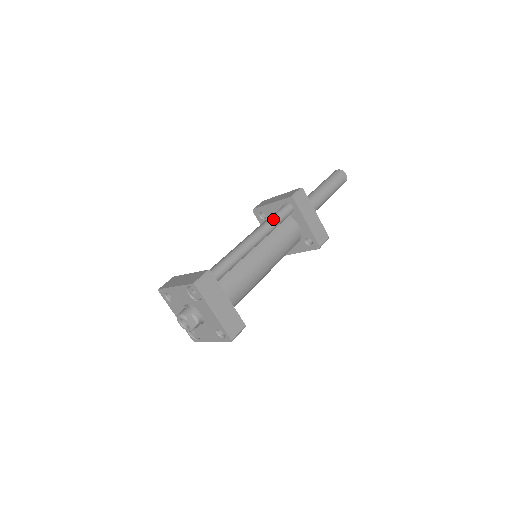
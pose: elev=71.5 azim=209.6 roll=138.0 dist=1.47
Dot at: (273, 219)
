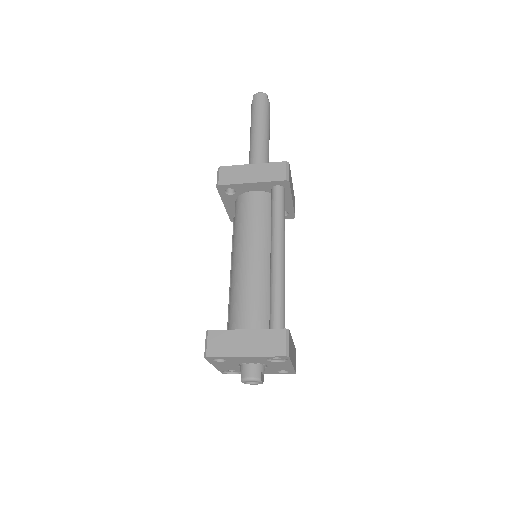
Dot at: (283, 218)
